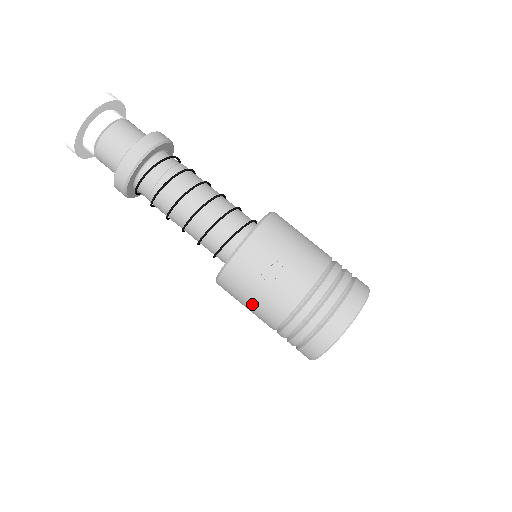
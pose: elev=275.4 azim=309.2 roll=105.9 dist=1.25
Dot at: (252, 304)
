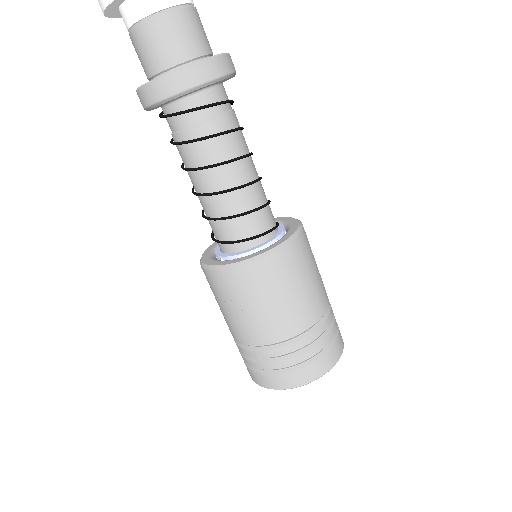
Dot at: occluded
